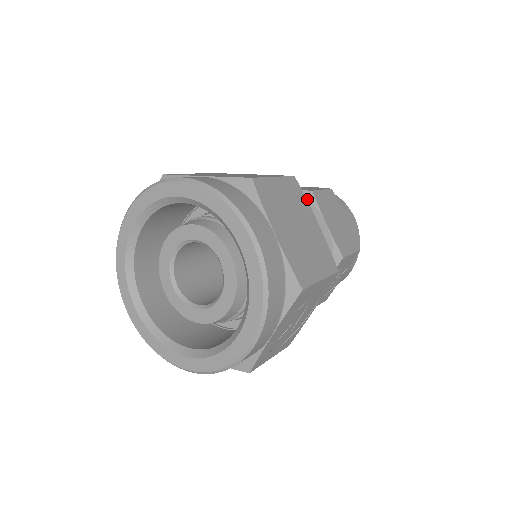
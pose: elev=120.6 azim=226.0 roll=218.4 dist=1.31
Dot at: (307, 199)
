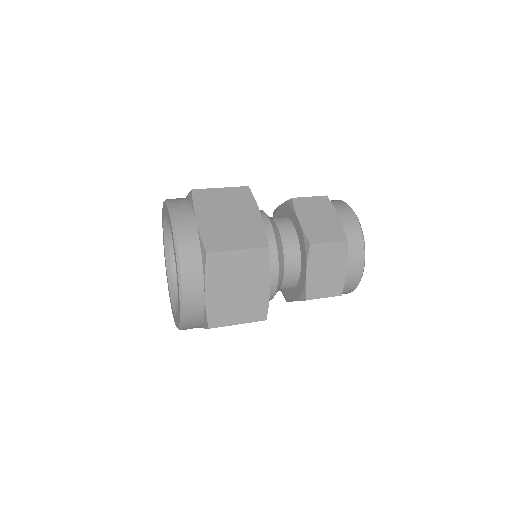
Dot at: (305, 246)
